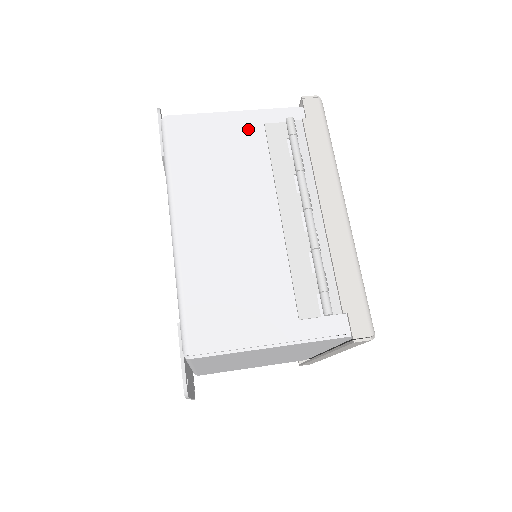
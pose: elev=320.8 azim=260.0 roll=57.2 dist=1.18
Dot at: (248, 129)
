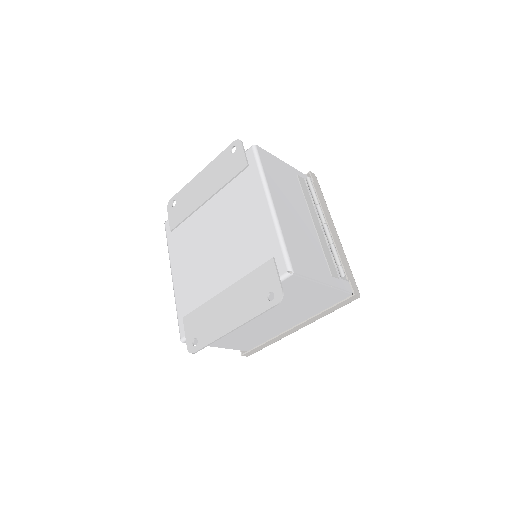
Dot at: (291, 173)
